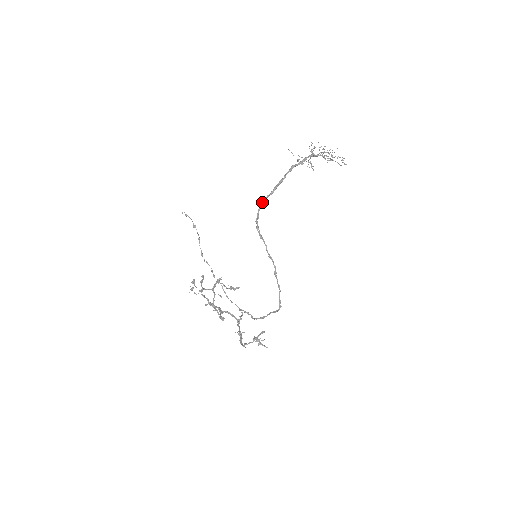
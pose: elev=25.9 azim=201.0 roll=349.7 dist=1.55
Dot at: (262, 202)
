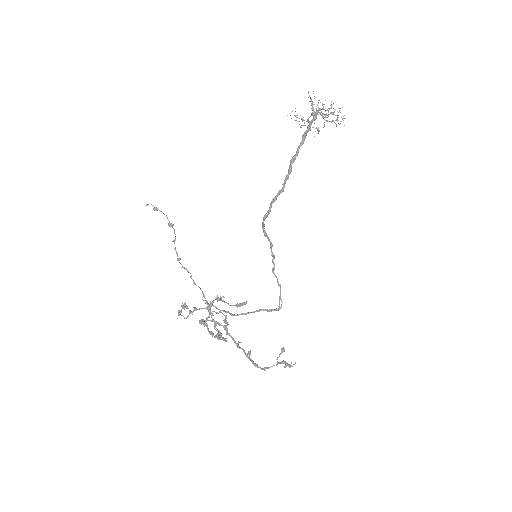
Dot at: (278, 195)
